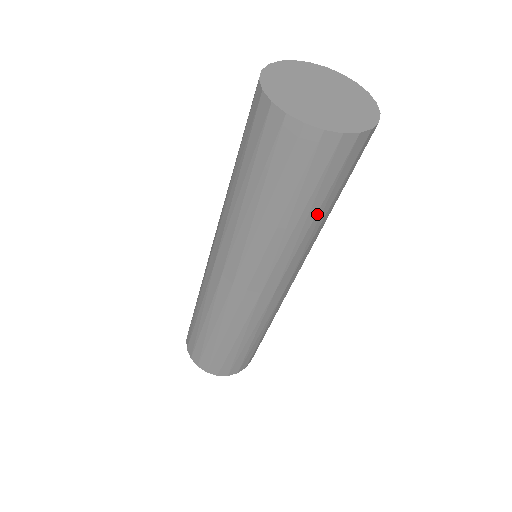
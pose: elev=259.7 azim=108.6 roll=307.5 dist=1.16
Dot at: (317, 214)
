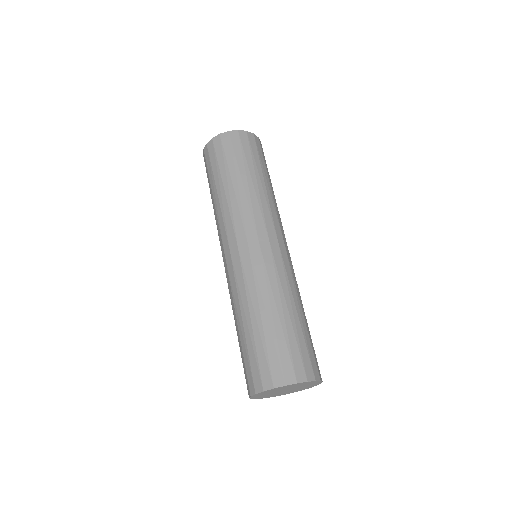
Dot at: (263, 176)
